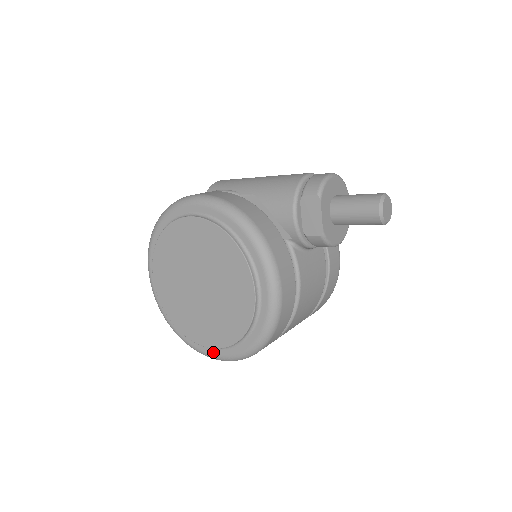
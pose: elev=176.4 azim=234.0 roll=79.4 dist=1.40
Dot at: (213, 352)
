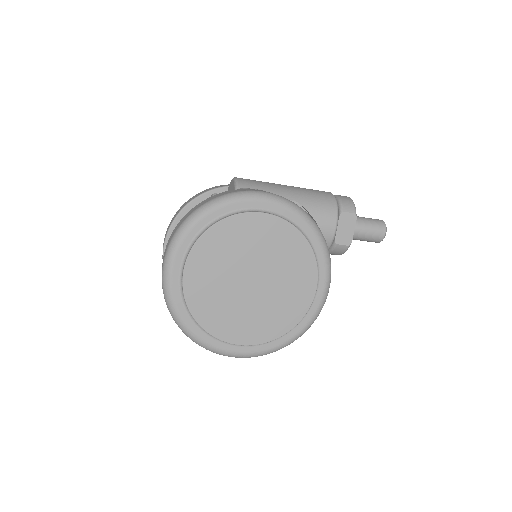
Dot at: (241, 350)
